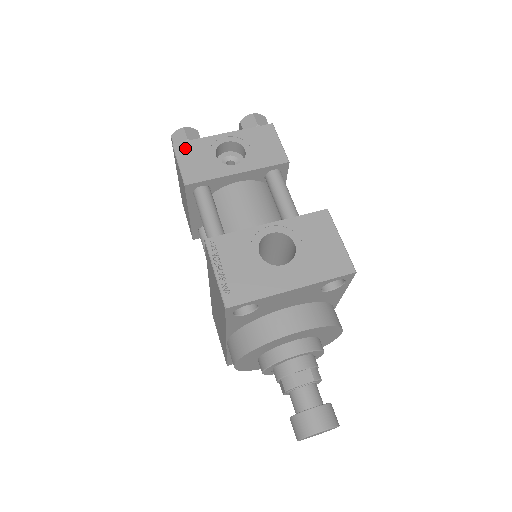
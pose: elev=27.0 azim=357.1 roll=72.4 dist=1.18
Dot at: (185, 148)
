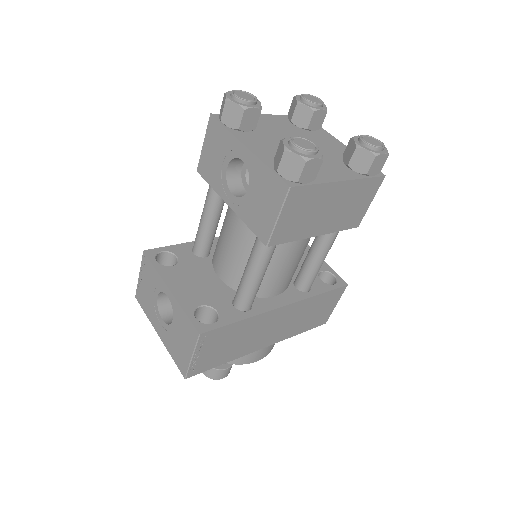
Dot at: (214, 130)
